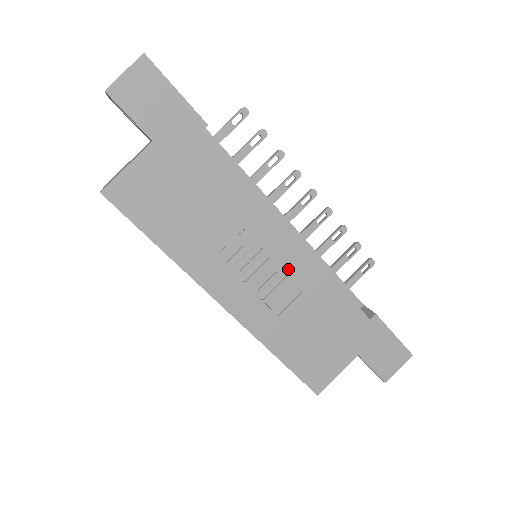
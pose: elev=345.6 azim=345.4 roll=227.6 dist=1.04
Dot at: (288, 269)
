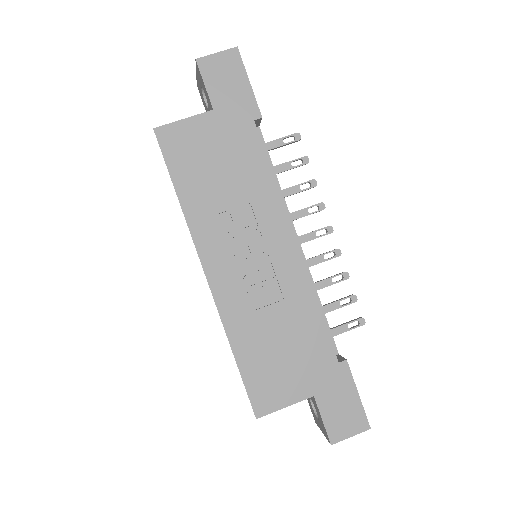
Dot at: (279, 270)
